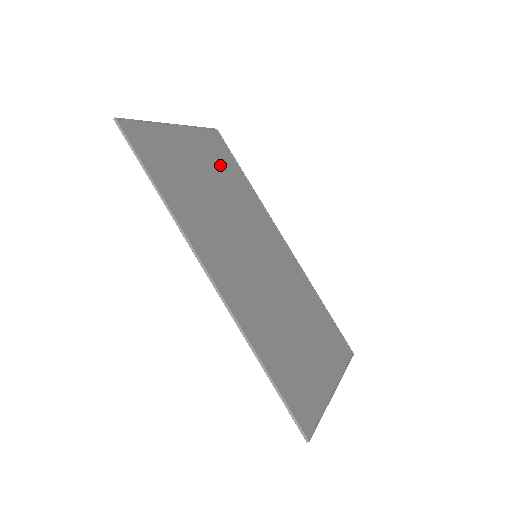
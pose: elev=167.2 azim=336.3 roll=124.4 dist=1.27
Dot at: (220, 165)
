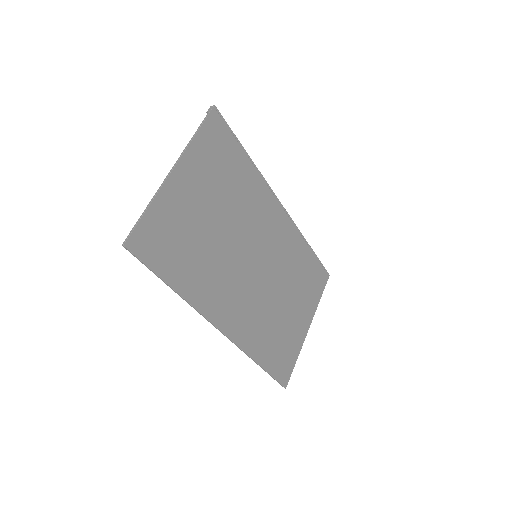
Dot at: (221, 172)
